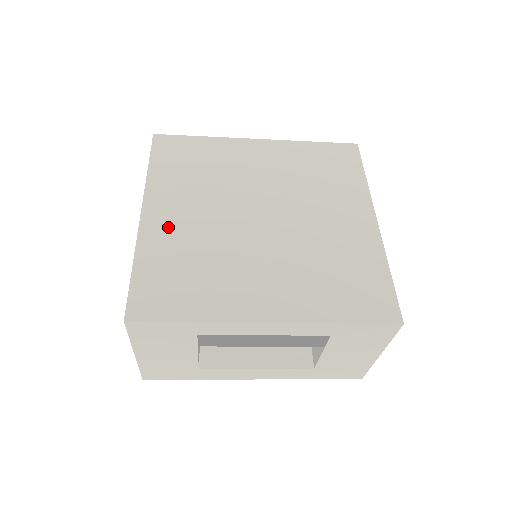
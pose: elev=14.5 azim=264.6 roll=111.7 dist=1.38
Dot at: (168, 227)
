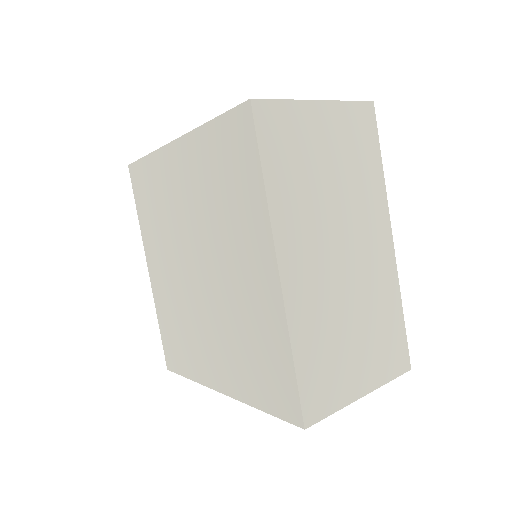
Dot at: (161, 285)
